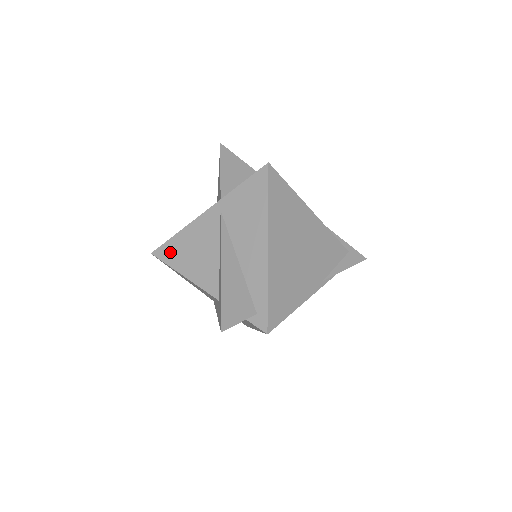
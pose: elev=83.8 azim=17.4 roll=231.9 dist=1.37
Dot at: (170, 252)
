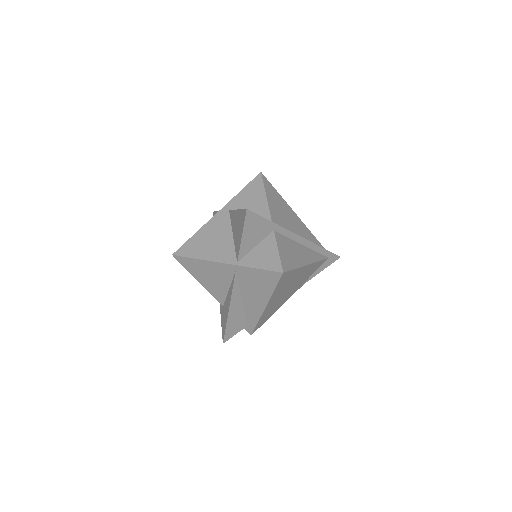
Dot at: (189, 265)
